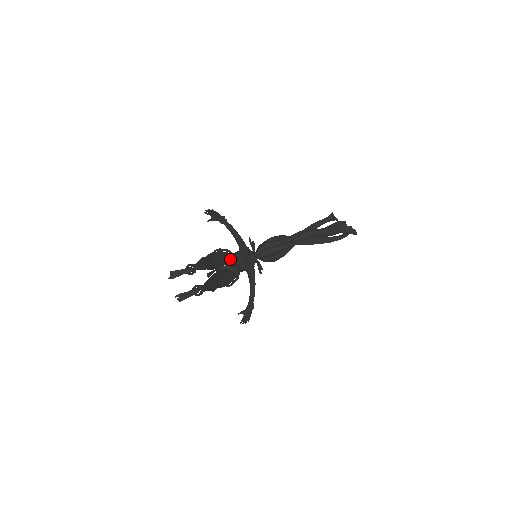
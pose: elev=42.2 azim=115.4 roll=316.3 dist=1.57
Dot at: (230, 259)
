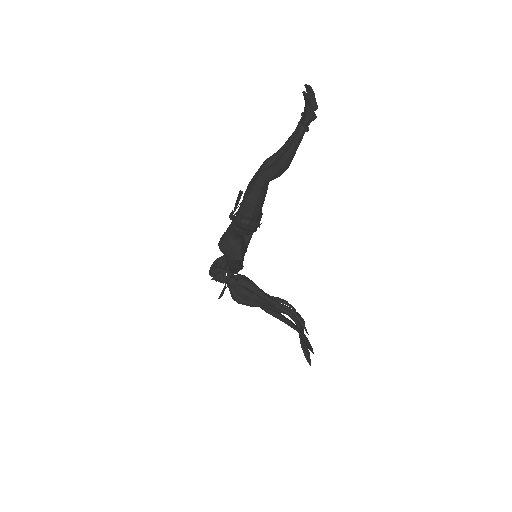
Dot at: (261, 211)
